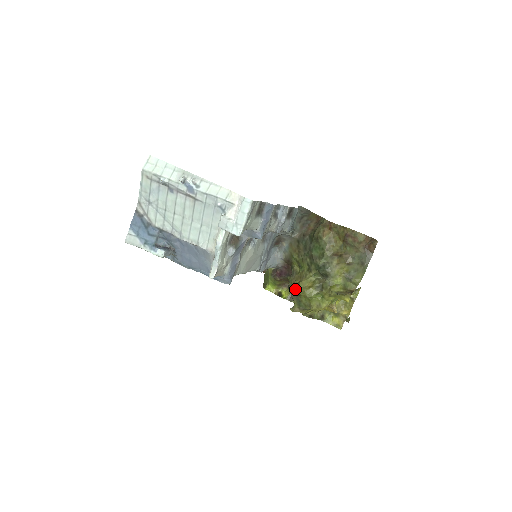
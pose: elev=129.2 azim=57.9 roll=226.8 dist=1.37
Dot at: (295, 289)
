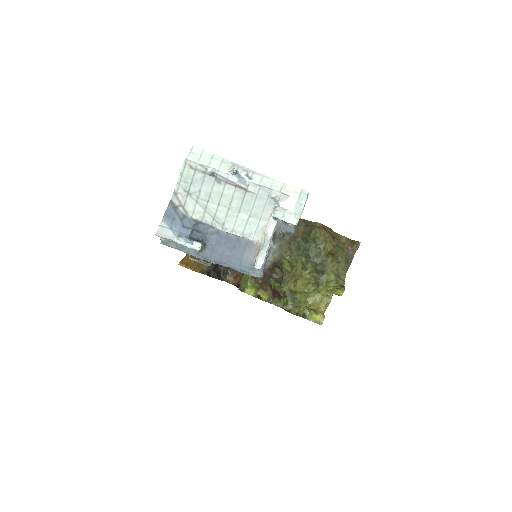
Dot at: (292, 287)
